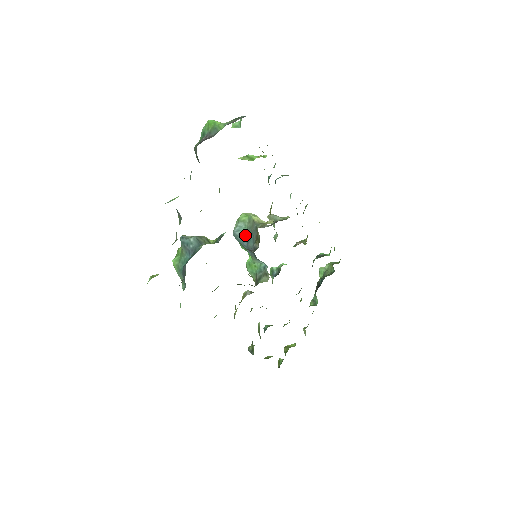
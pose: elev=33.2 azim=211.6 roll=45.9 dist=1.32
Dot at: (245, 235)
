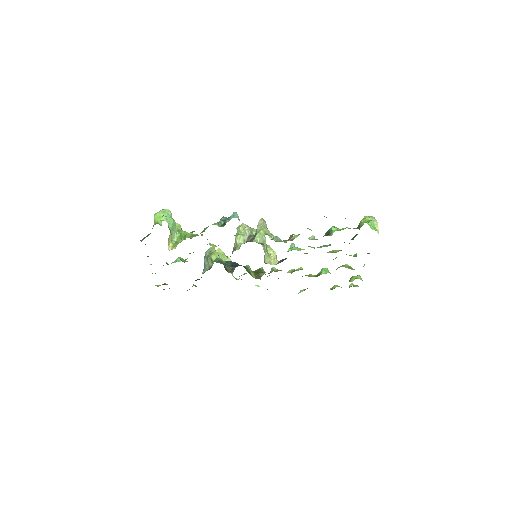
Dot at: occluded
